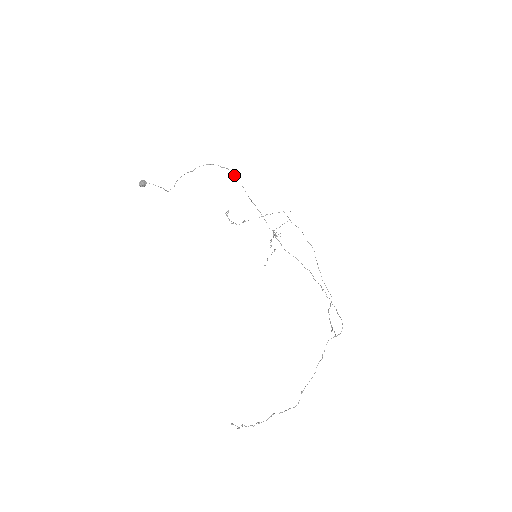
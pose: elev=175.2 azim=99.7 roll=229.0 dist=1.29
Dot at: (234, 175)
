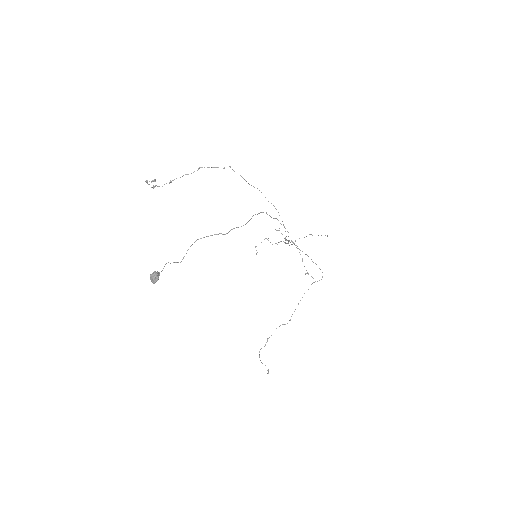
Dot at: occluded
